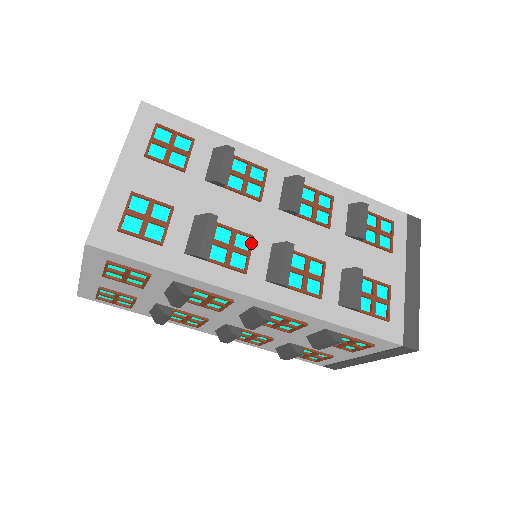
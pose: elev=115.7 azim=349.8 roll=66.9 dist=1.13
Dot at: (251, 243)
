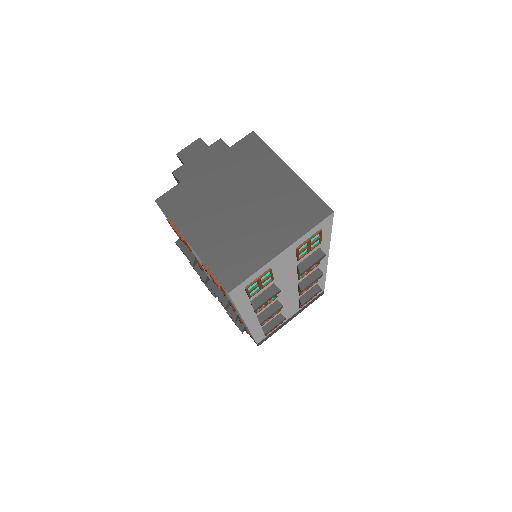
Dot at: occluded
